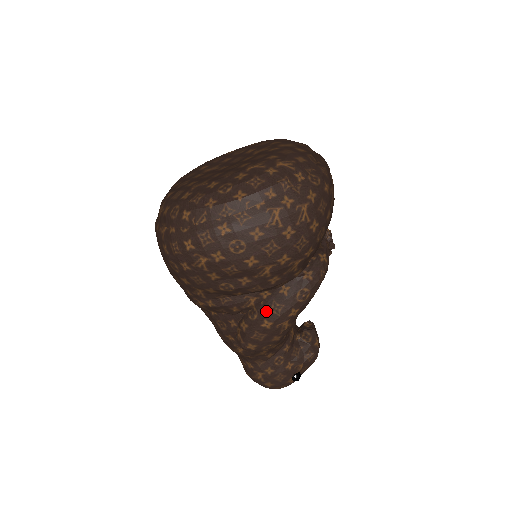
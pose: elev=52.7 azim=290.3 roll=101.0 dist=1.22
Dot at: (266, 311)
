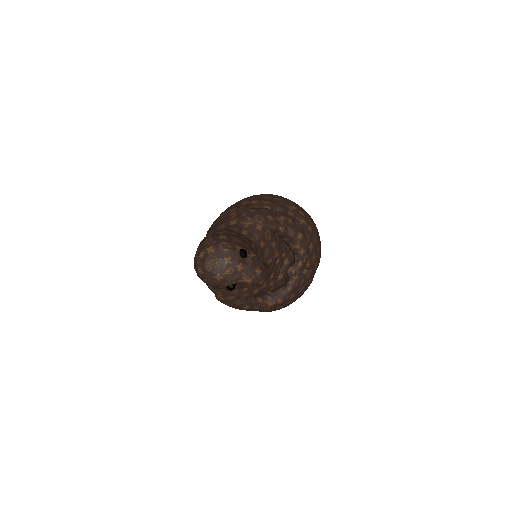
Dot at: occluded
